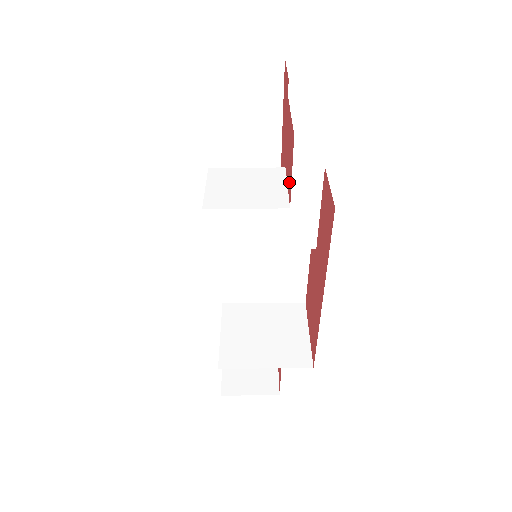
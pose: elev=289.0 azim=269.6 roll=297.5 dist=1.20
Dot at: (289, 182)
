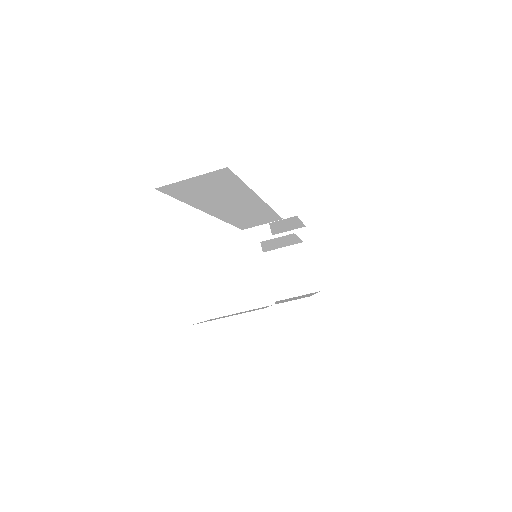
Dot at: occluded
